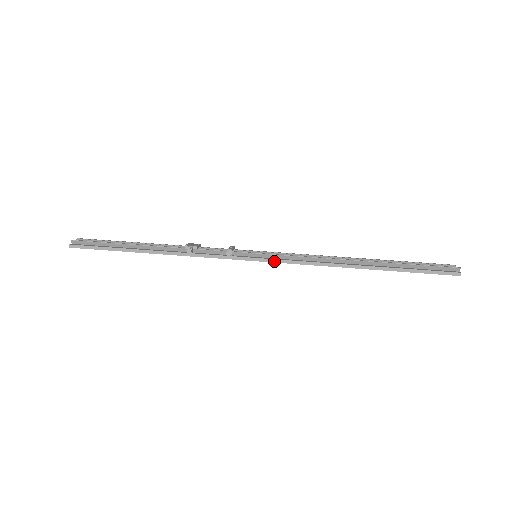
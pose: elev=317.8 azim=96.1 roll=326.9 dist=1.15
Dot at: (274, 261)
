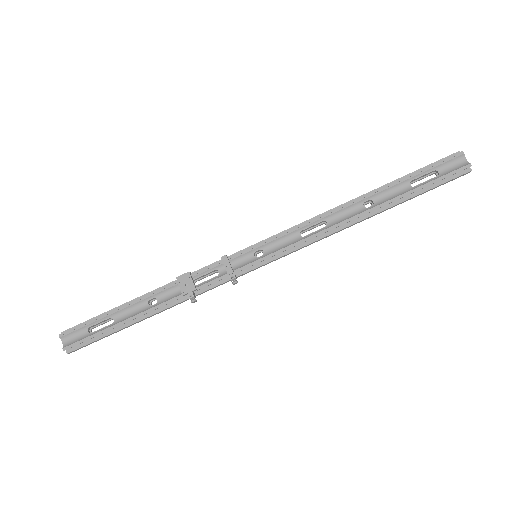
Dot at: occluded
